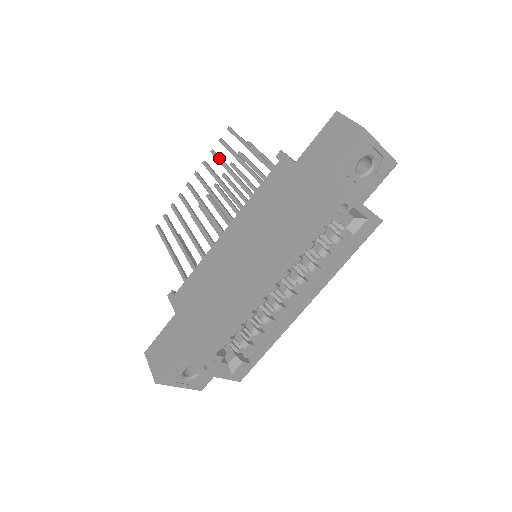
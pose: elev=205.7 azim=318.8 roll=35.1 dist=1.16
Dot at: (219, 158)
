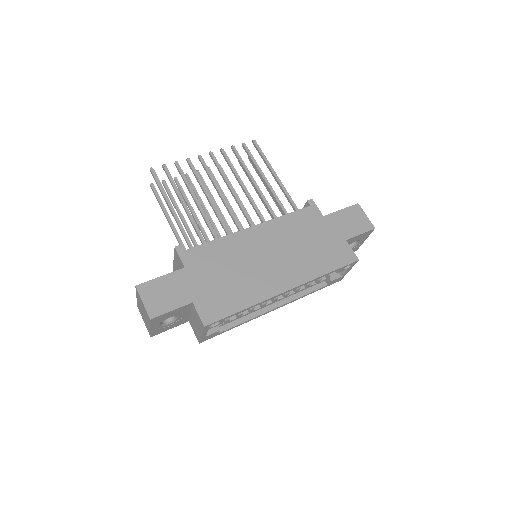
Dot at: occluded
